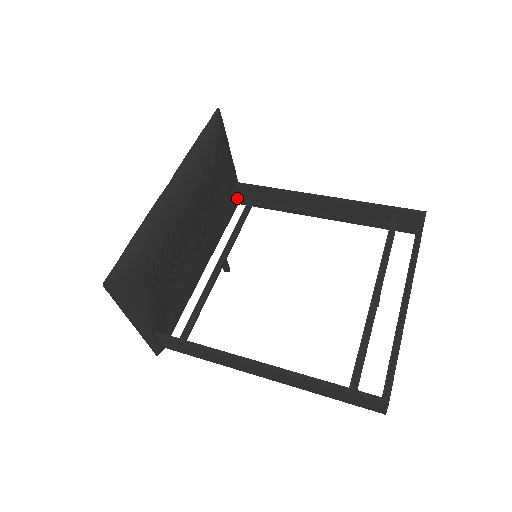
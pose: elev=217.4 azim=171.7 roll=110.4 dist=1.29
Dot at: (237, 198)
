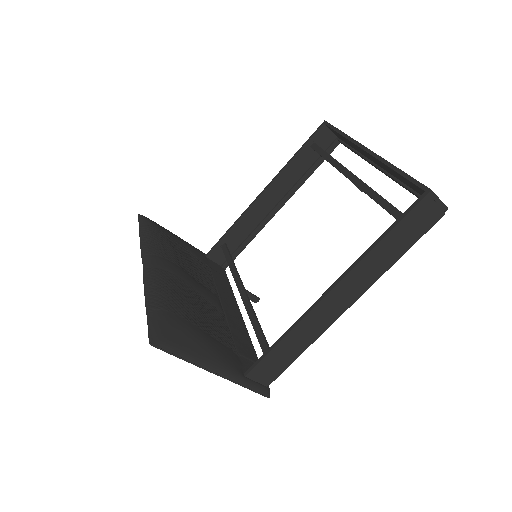
Dot at: (219, 266)
